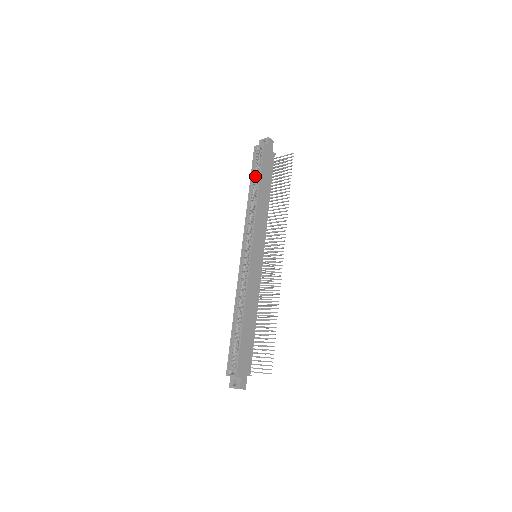
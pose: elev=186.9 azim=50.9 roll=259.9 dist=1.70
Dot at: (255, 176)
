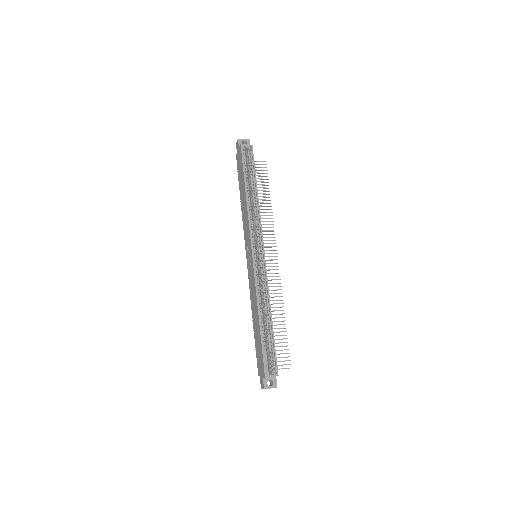
Dot at: (247, 175)
